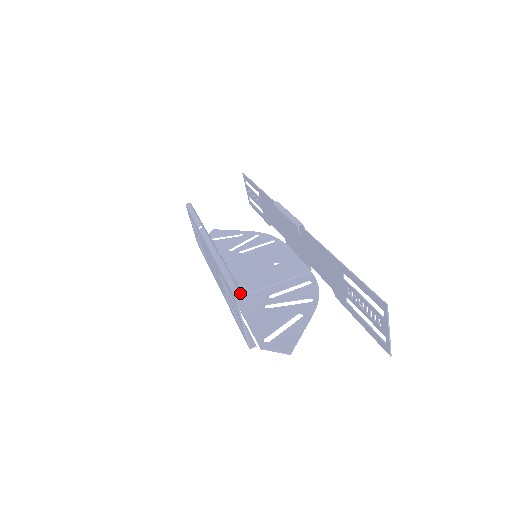
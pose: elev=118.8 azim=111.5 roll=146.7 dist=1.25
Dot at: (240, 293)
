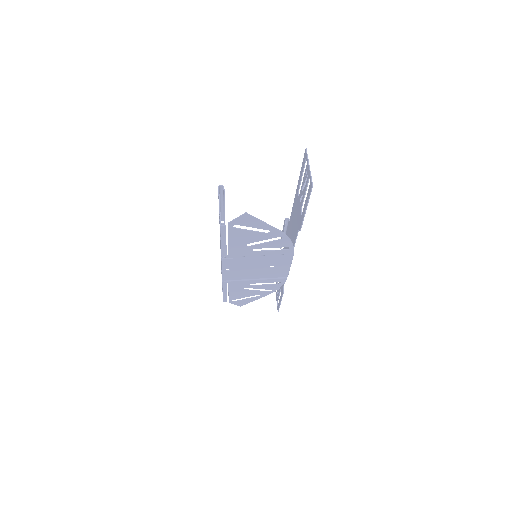
Dot at: (222, 185)
